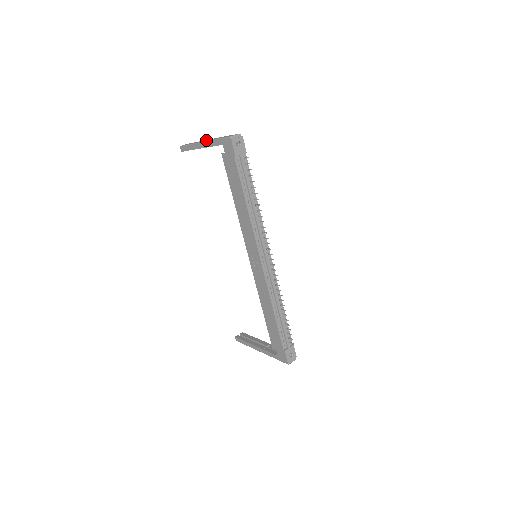
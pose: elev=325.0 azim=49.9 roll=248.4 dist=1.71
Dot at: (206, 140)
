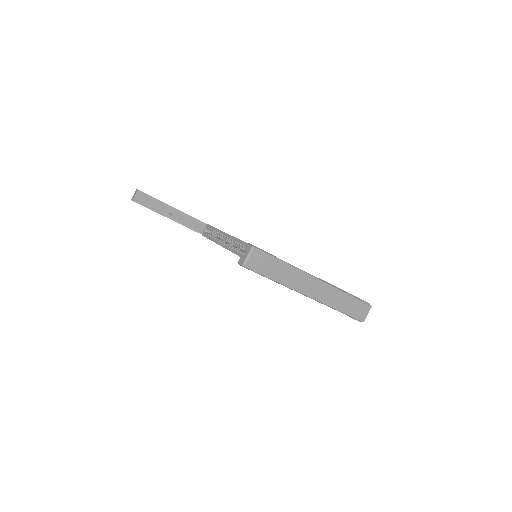
Dot at: (313, 291)
